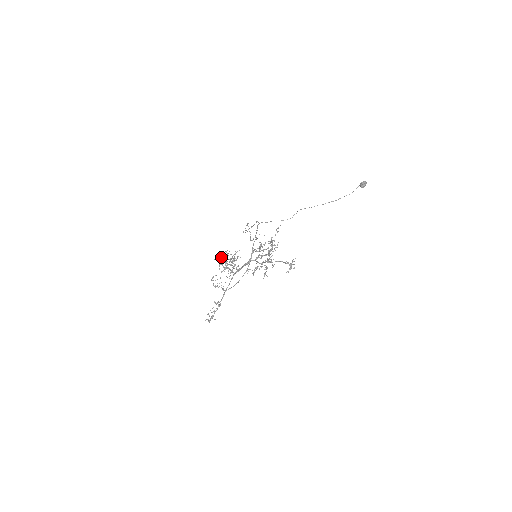
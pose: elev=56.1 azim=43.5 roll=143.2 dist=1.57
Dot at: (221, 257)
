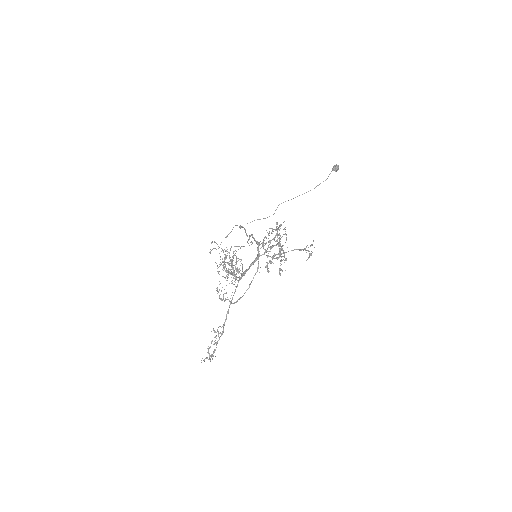
Dot at: occluded
